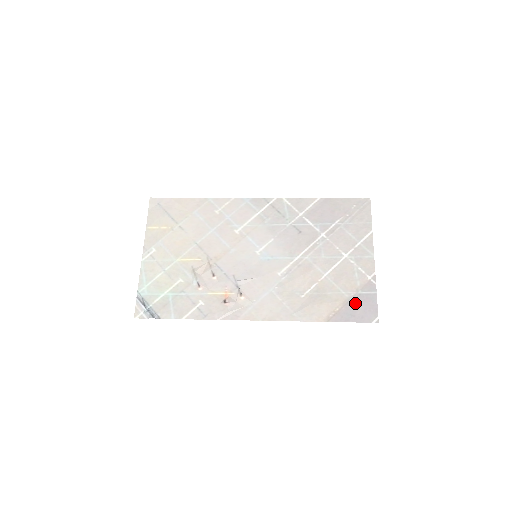
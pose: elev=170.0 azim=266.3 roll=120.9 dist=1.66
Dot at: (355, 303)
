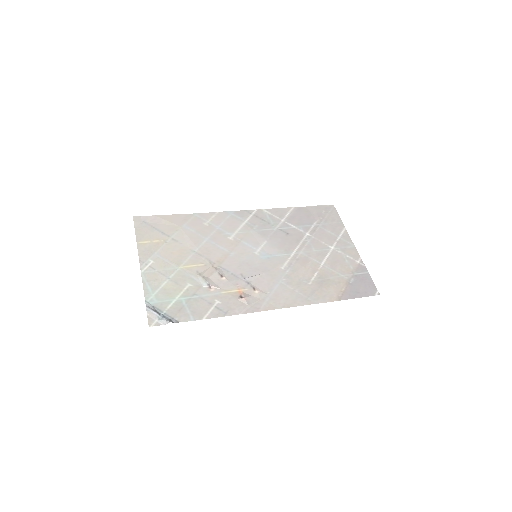
Dot at: (355, 282)
